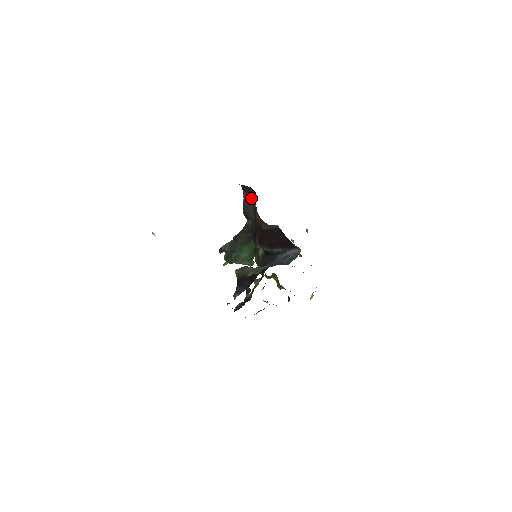
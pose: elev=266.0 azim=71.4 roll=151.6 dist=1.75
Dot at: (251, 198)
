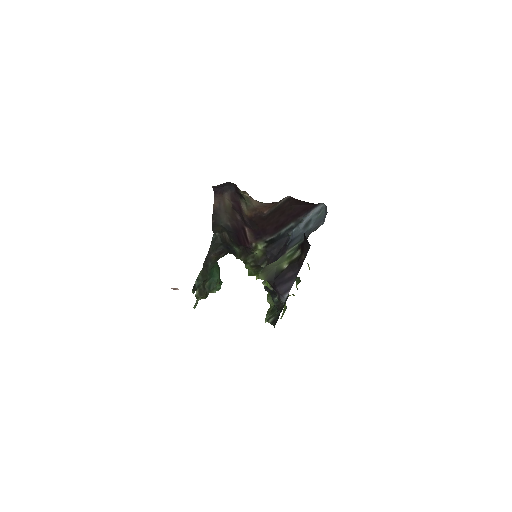
Dot at: (226, 197)
